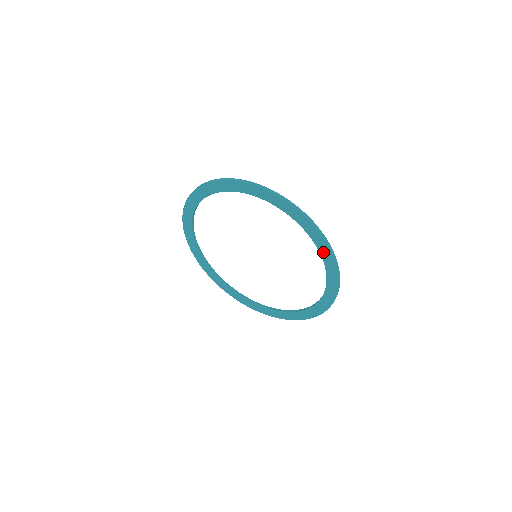
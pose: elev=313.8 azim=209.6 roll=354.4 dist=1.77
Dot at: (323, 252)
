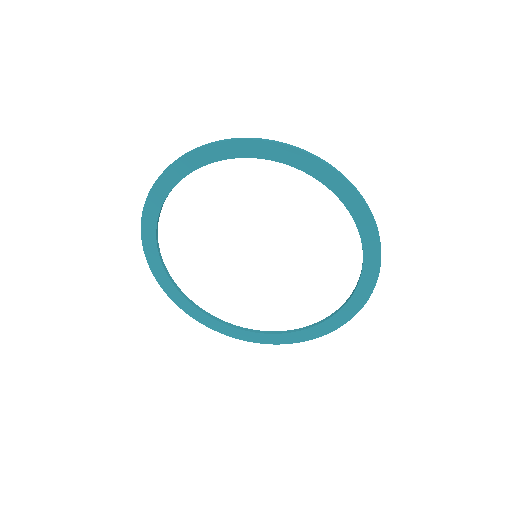
Dot at: (295, 162)
